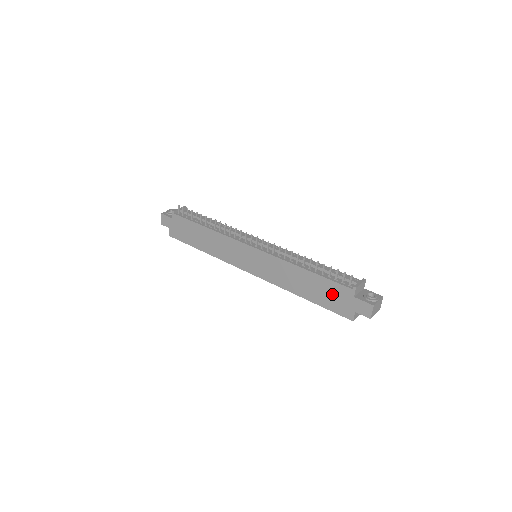
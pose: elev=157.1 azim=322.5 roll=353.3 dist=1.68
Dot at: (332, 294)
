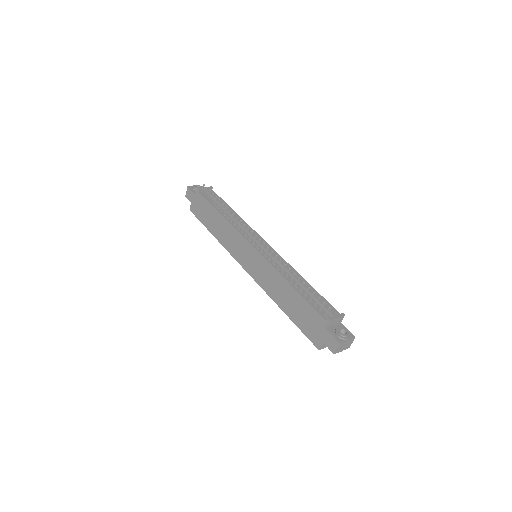
Dot at: (308, 318)
